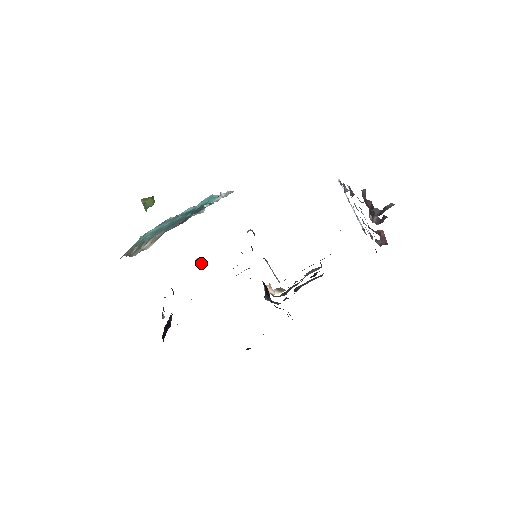
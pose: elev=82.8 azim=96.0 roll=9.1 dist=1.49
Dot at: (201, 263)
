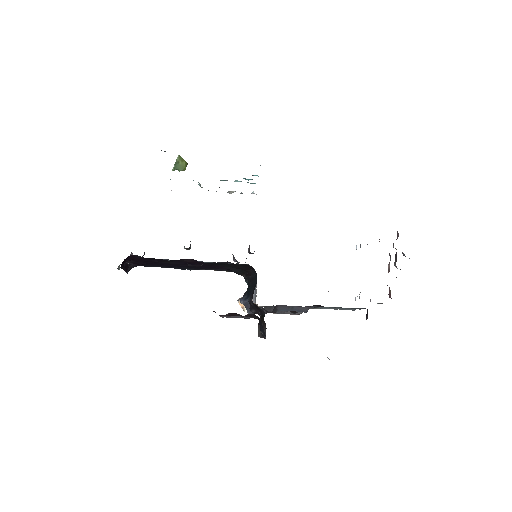
Dot at: (190, 244)
